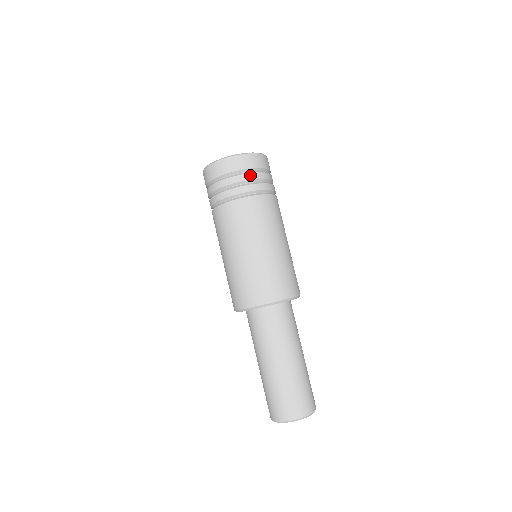
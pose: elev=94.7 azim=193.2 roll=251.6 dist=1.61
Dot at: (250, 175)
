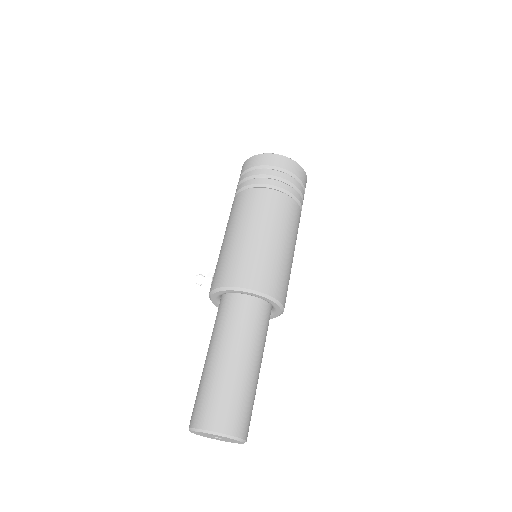
Dot at: (300, 185)
